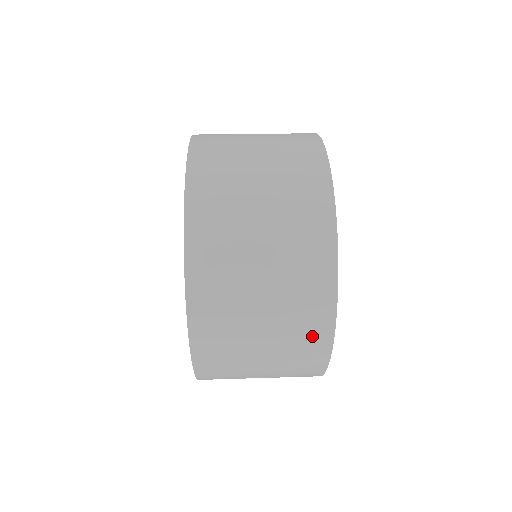
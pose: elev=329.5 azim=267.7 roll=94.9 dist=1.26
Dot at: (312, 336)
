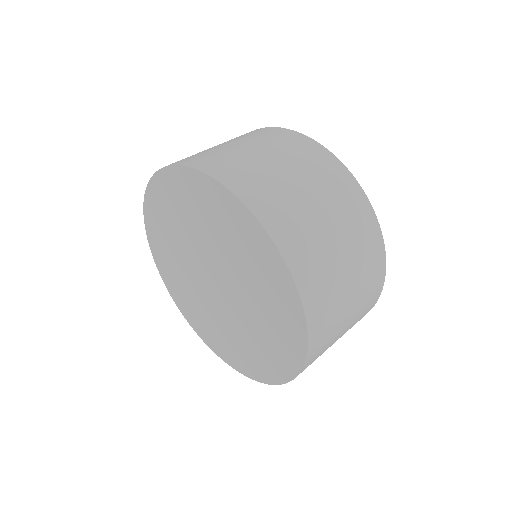
Dot at: (375, 272)
